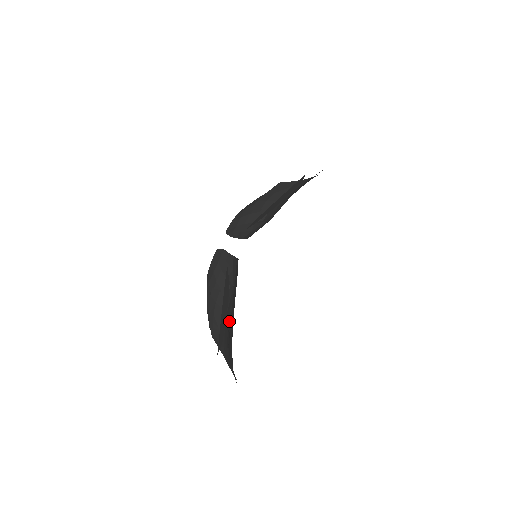
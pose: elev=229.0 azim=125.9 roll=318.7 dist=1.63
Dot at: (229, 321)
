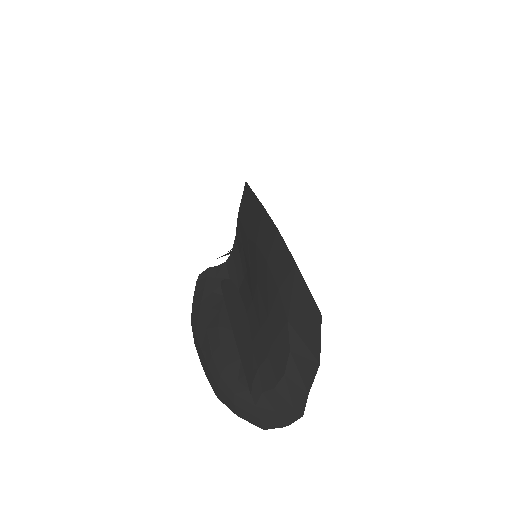
Dot at: (252, 306)
